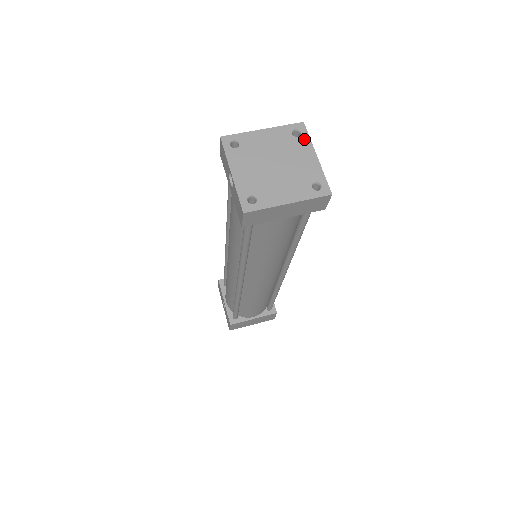
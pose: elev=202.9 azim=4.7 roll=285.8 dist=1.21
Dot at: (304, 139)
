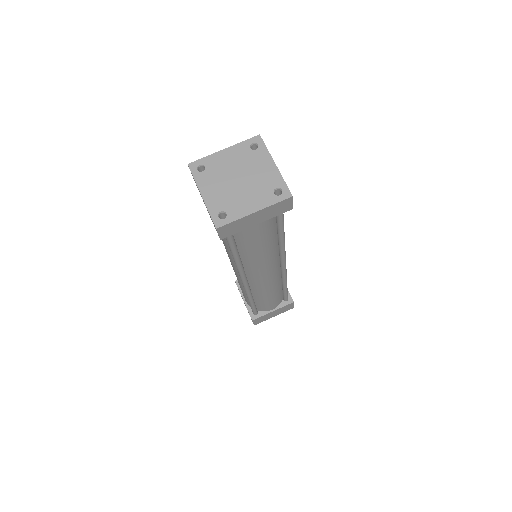
Dot at: (262, 150)
